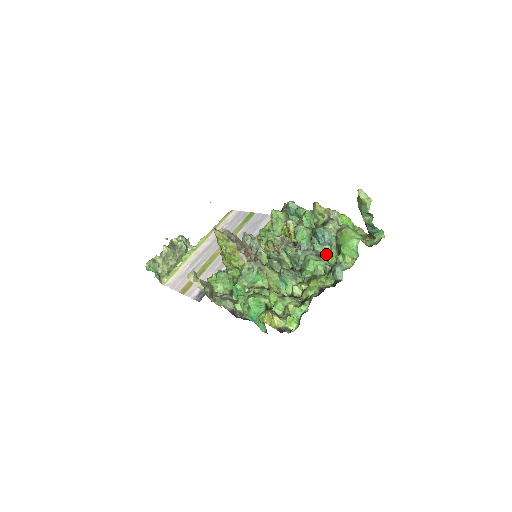
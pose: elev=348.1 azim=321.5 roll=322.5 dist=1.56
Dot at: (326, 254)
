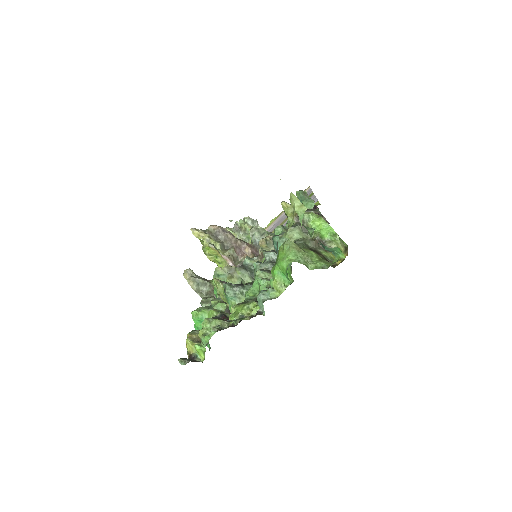
Dot at: occluded
